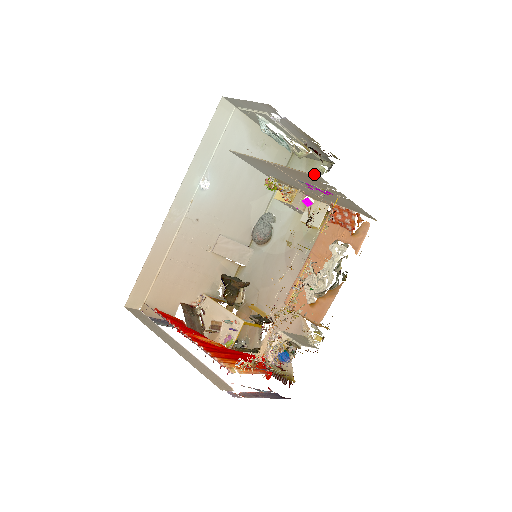
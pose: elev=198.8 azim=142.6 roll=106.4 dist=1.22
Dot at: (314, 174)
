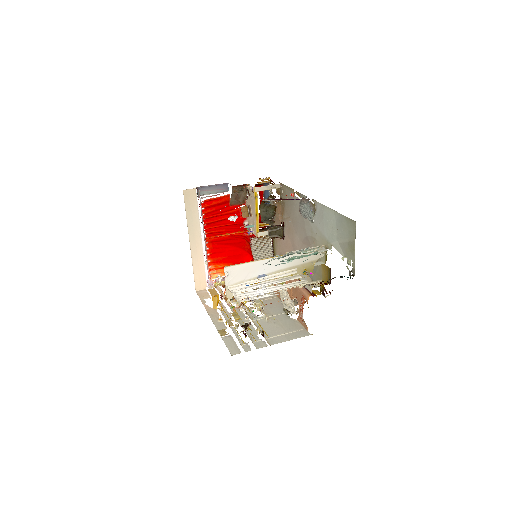
Dot at: (346, 254)
